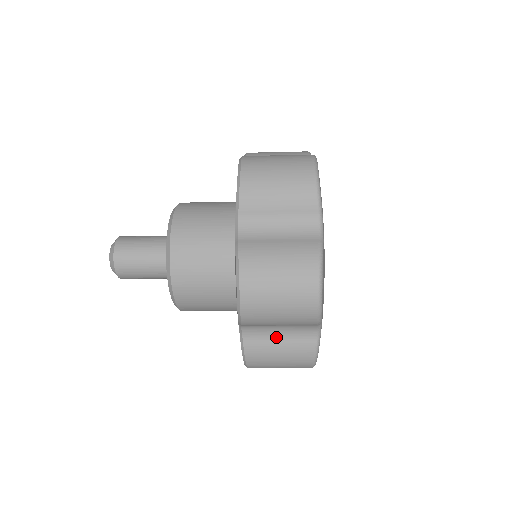
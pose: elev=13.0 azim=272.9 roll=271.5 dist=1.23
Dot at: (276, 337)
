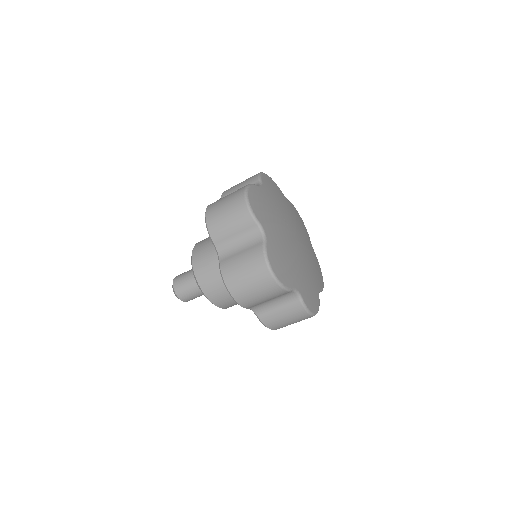
Dot at: (238, 251)
